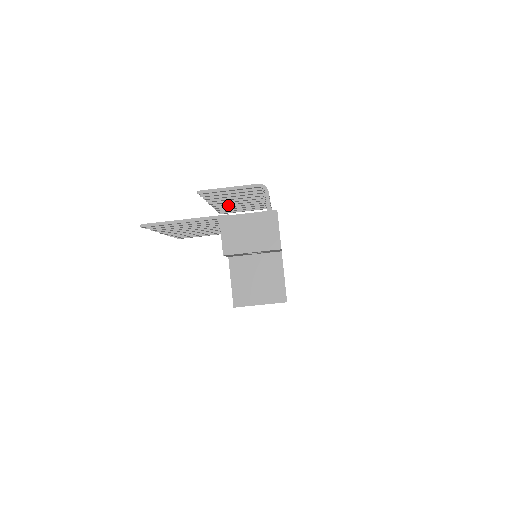
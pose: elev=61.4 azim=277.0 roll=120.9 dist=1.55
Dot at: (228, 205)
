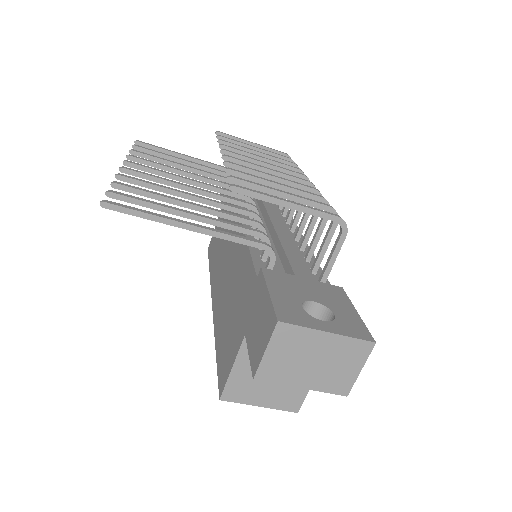
Dot at: (244, 153)
